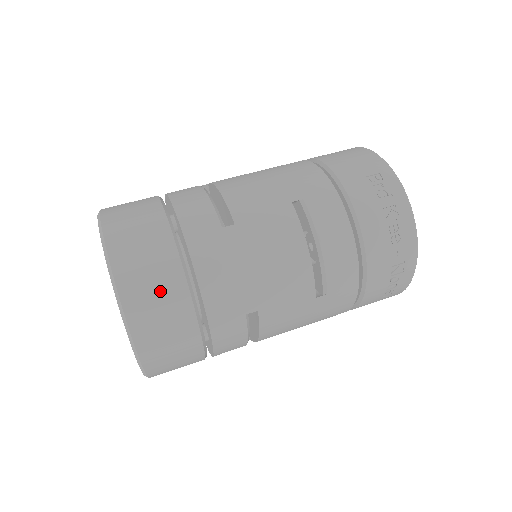
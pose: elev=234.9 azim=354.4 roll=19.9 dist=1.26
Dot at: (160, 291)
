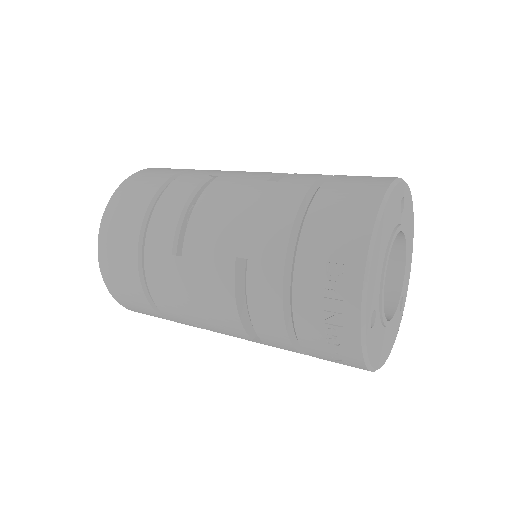
Dot at: (125, 283)
